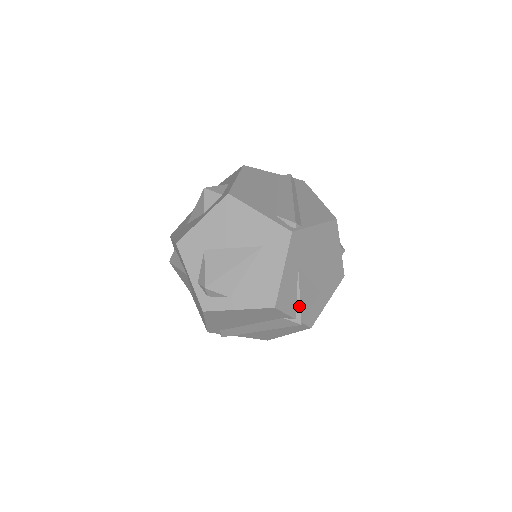
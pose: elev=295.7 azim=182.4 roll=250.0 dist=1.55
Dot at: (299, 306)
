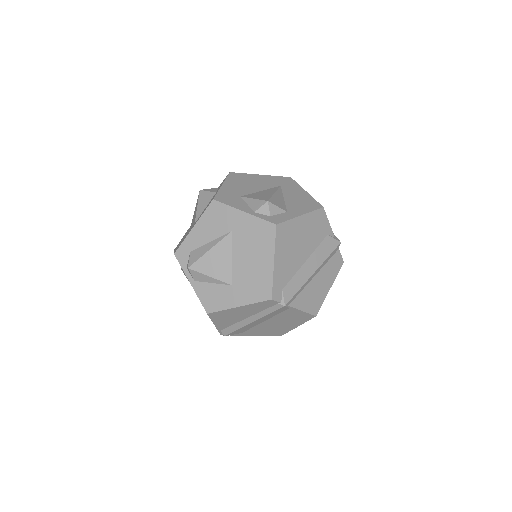
Dot at: occluded
